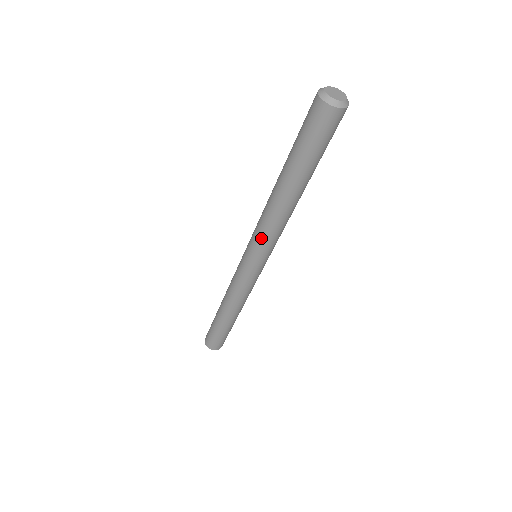
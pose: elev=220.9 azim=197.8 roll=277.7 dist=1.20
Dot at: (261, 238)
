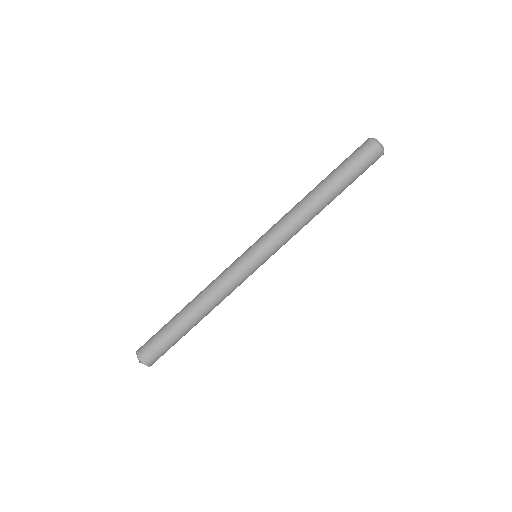
Dot at: (274, 228)
